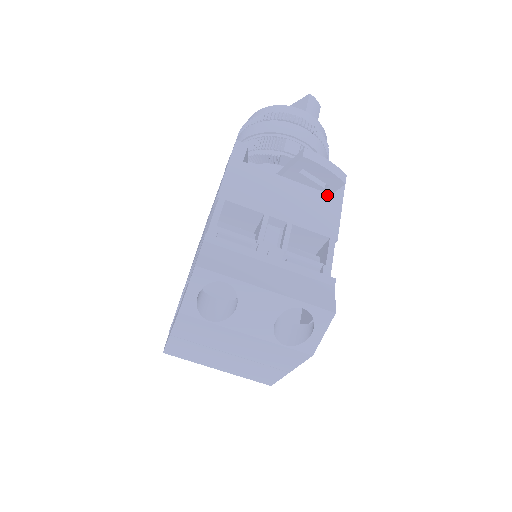
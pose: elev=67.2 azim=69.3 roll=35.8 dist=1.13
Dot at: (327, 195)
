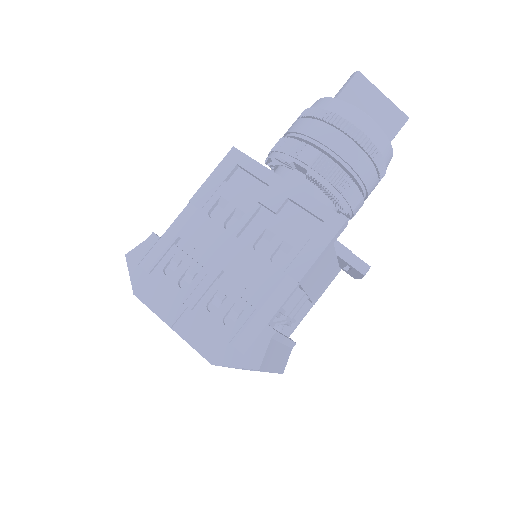
Dot at: (338, 269)
